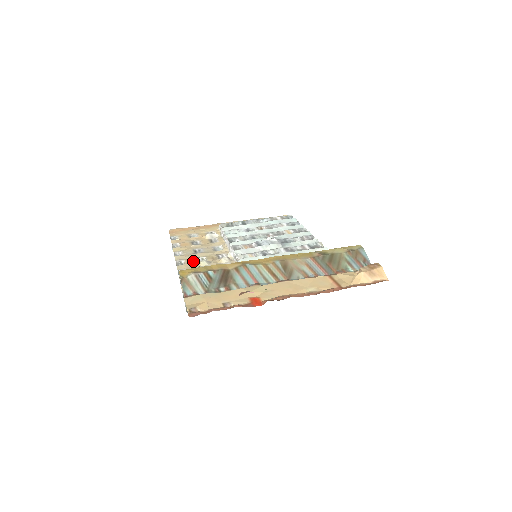
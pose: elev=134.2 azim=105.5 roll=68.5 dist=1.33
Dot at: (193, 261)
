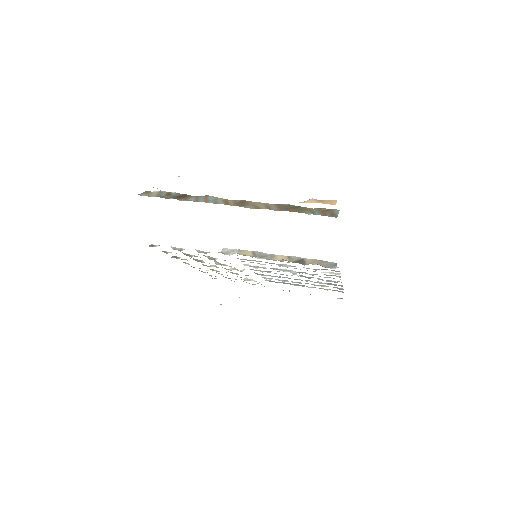
Dot at: occluded
